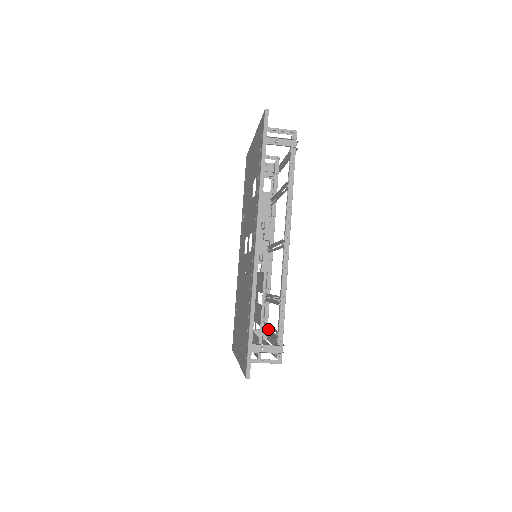
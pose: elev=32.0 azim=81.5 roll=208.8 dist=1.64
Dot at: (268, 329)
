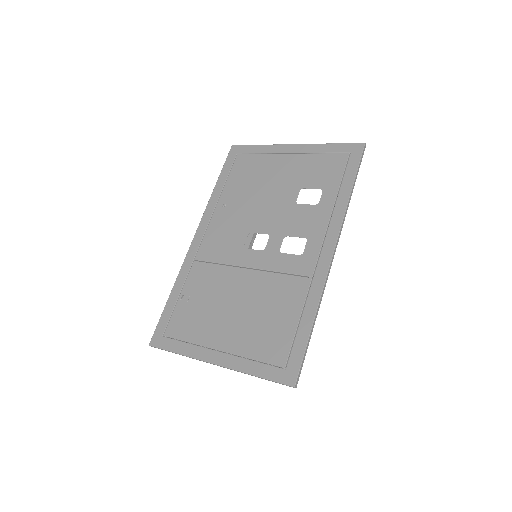
Dot at: occluded
